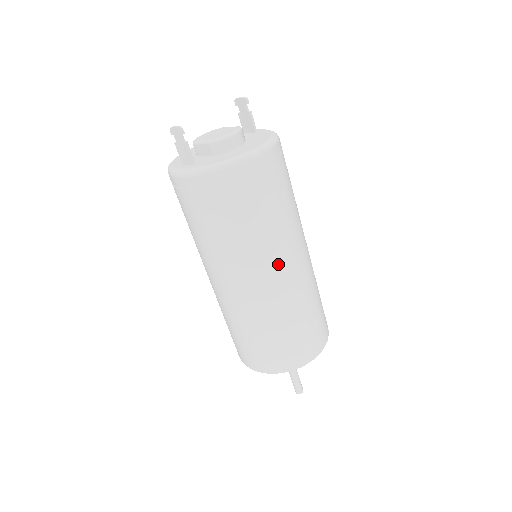
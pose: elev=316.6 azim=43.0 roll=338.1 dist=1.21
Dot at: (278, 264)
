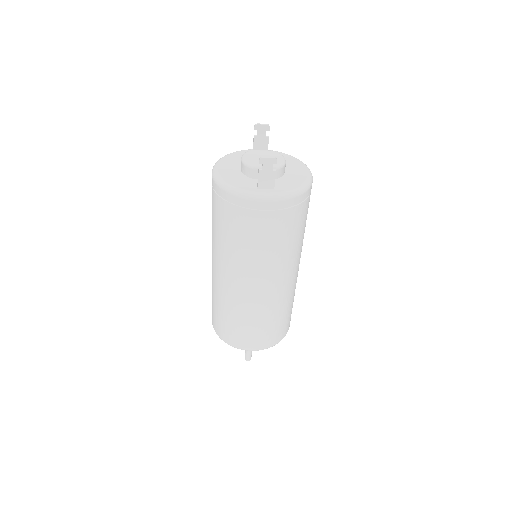
Dot at: occluded
